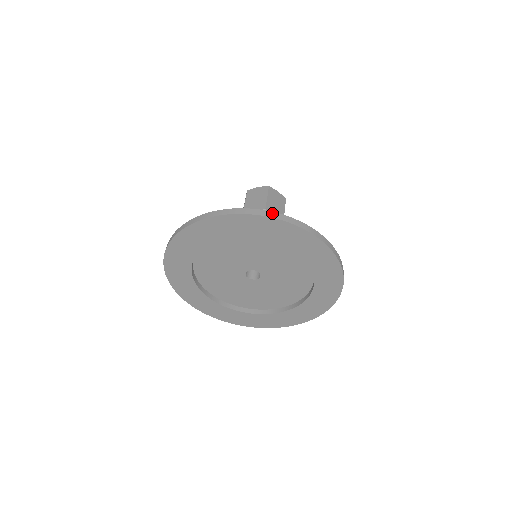
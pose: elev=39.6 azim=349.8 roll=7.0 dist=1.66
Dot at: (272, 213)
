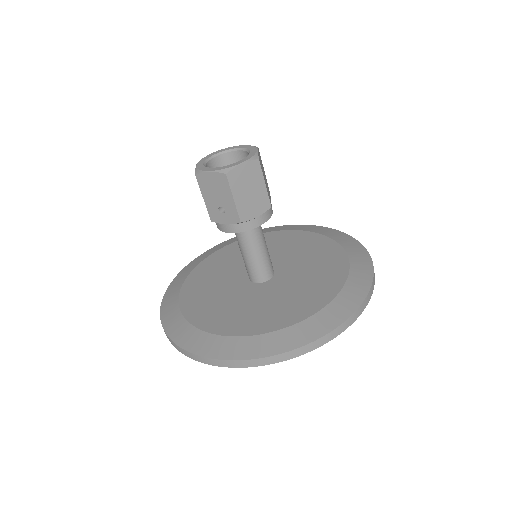
Dot at: (370, 294)
